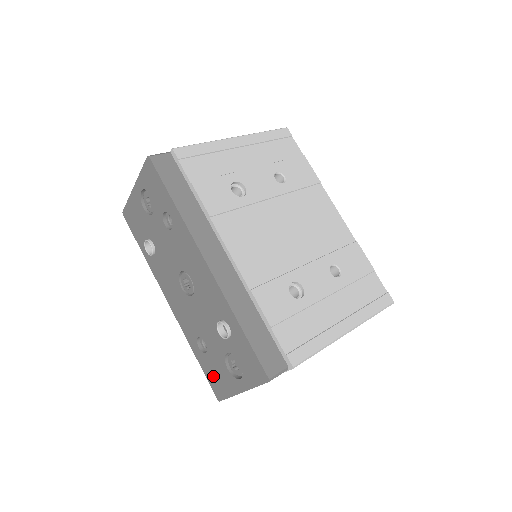
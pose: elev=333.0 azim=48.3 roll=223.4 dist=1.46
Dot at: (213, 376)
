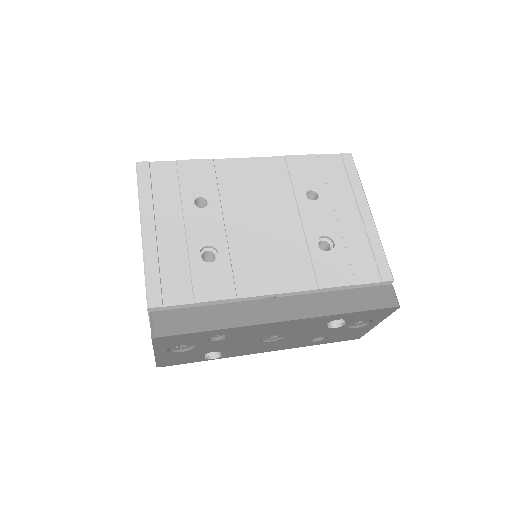
Dot at: (343, 338)
